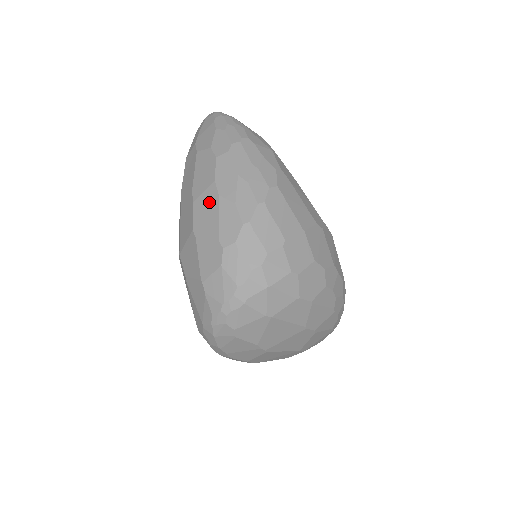
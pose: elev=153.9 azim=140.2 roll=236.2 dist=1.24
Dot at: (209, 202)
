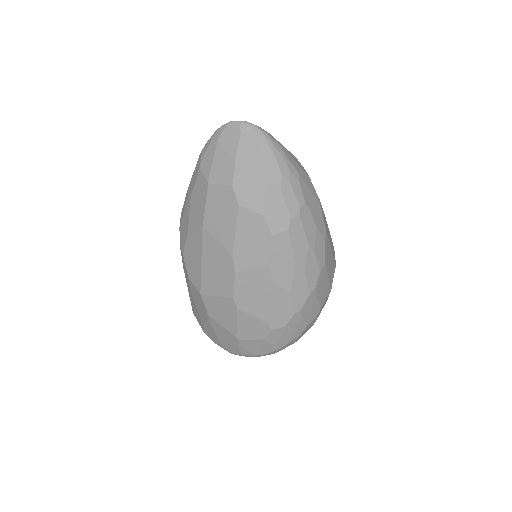
Dot at: (259, 283)
